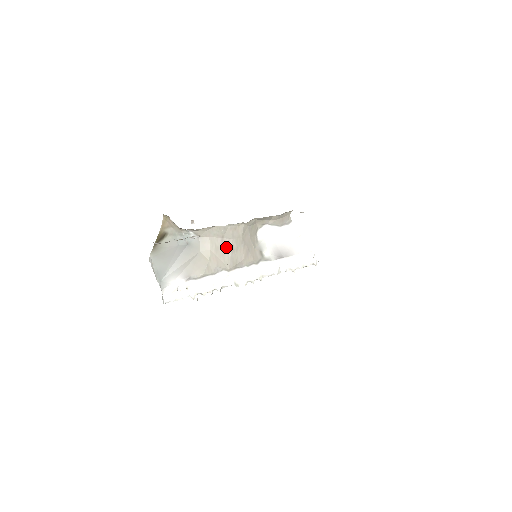
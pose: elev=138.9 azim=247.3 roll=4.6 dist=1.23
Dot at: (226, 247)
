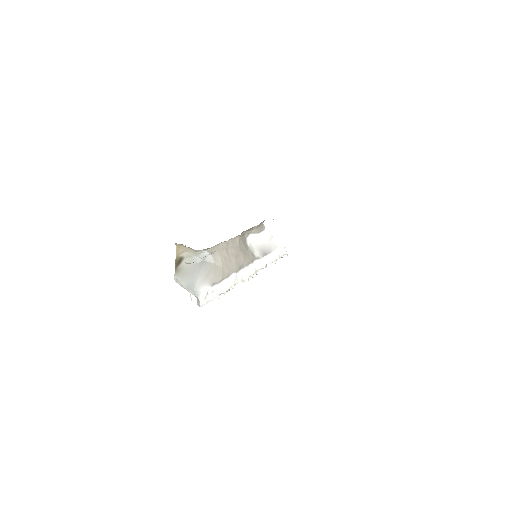
Dot at: (231, 256)
